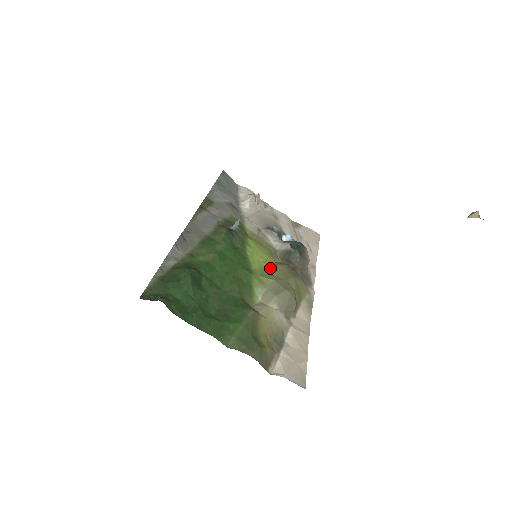
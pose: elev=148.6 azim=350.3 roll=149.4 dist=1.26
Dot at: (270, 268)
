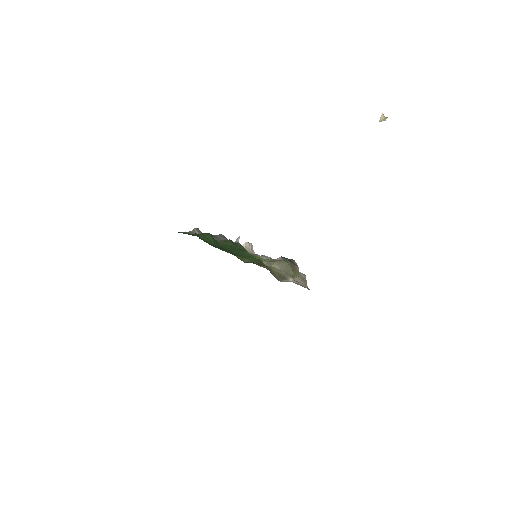
Dot at: occluded
